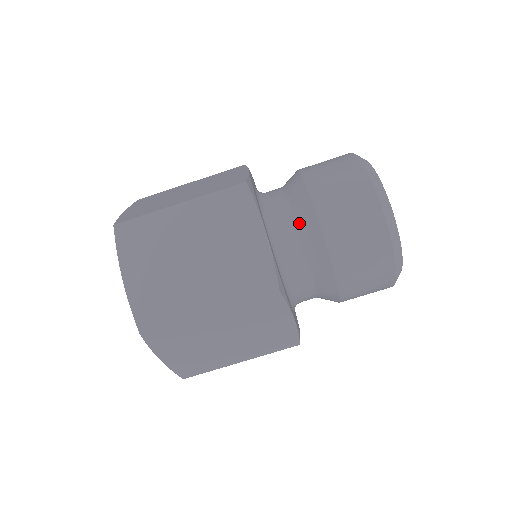
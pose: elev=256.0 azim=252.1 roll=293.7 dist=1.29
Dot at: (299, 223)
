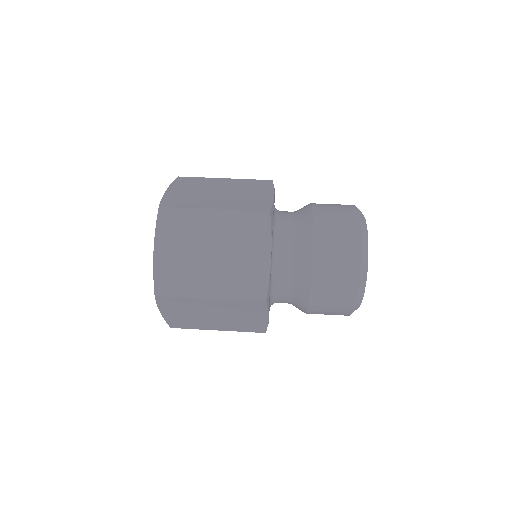
Dot at: (298, 213)
